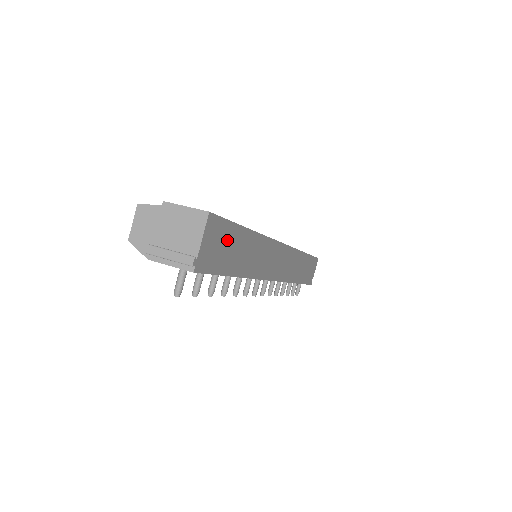
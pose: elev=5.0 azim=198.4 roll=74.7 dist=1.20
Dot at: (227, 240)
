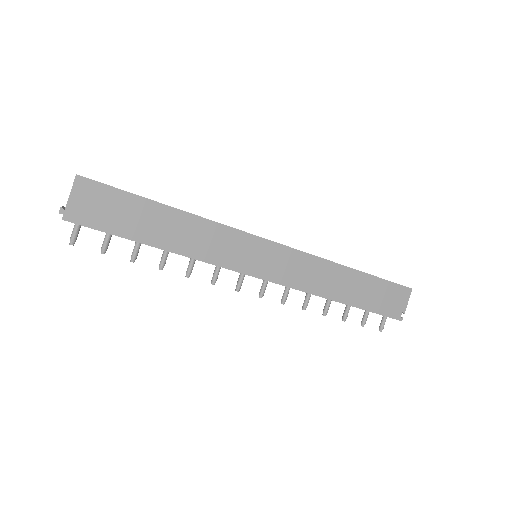
Dot at: (119, 205)
